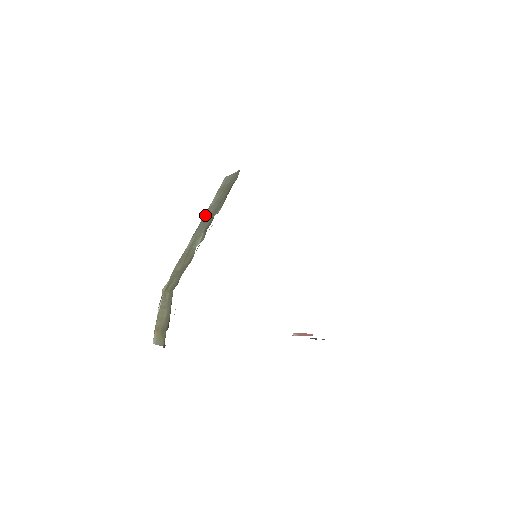
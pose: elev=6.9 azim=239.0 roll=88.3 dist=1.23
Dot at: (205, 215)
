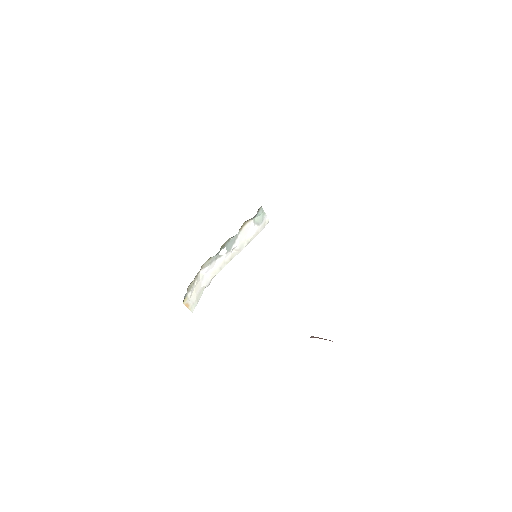
Dot at: (246, 242)
